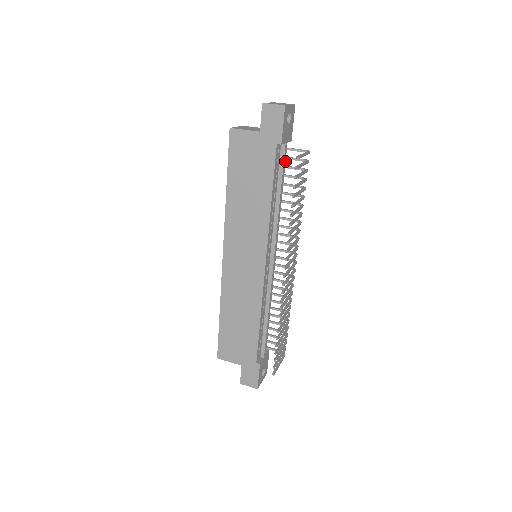
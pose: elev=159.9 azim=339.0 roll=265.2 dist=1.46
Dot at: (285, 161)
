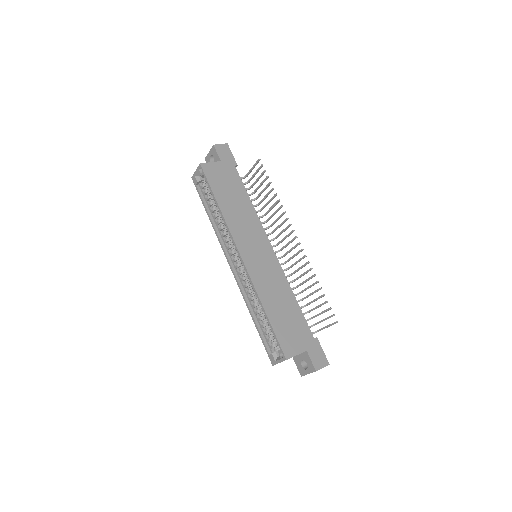
Dot at: occluded
